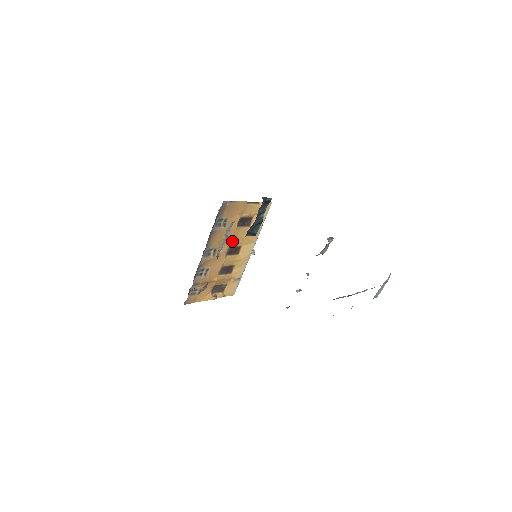
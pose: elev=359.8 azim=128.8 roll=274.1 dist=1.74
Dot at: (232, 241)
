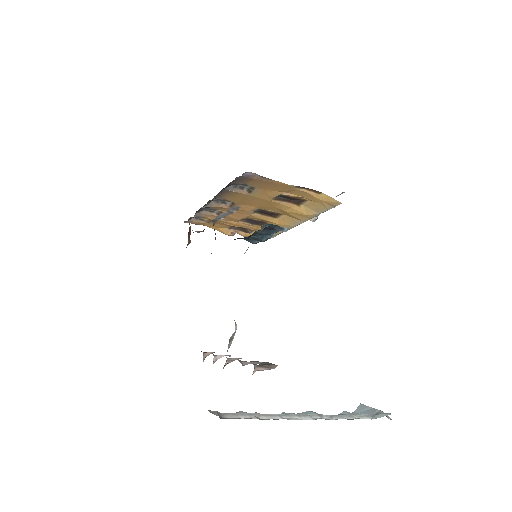
Dot at: (264, 206)
